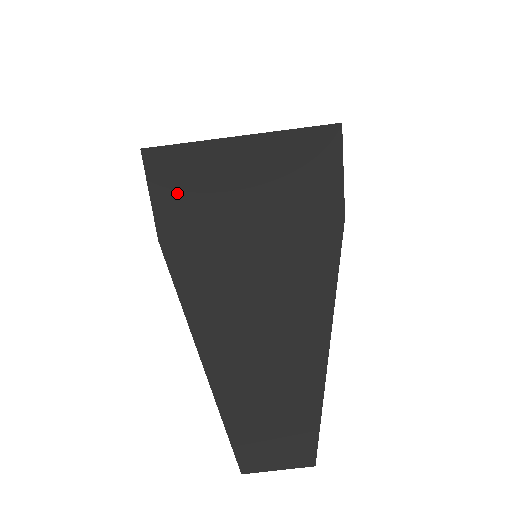
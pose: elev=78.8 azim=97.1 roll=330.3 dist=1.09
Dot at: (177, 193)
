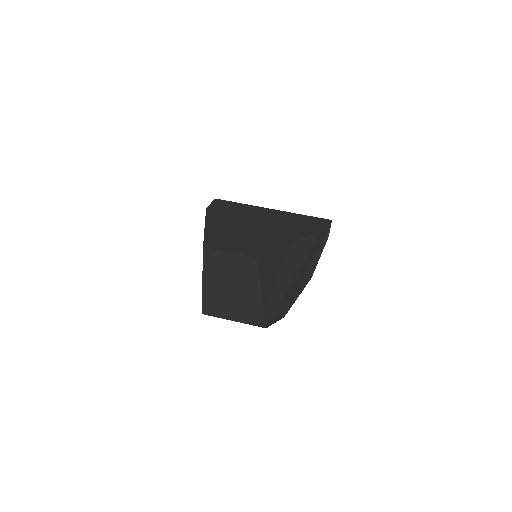
Dot at: (227, 206)
